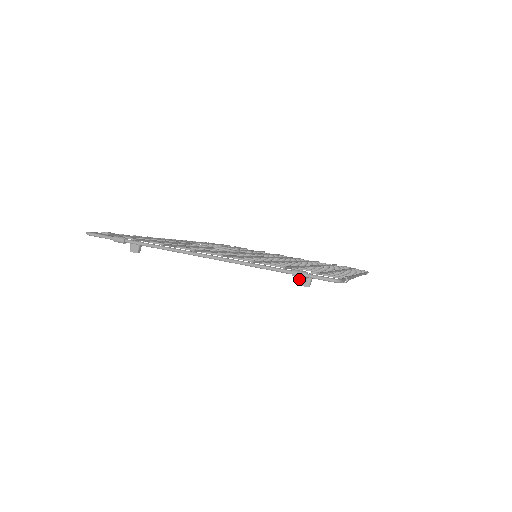
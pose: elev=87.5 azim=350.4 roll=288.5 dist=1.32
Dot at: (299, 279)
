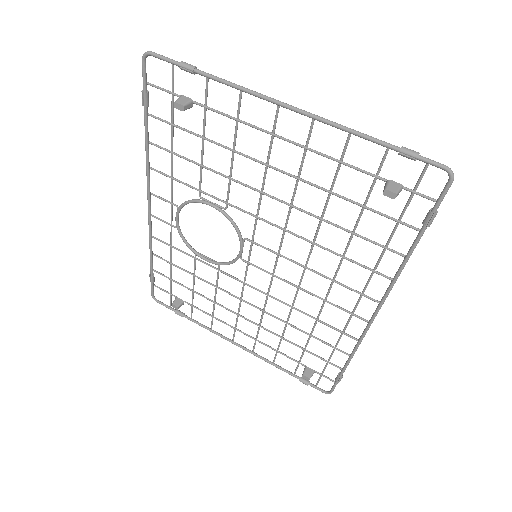
Dot at: (386, 184)
